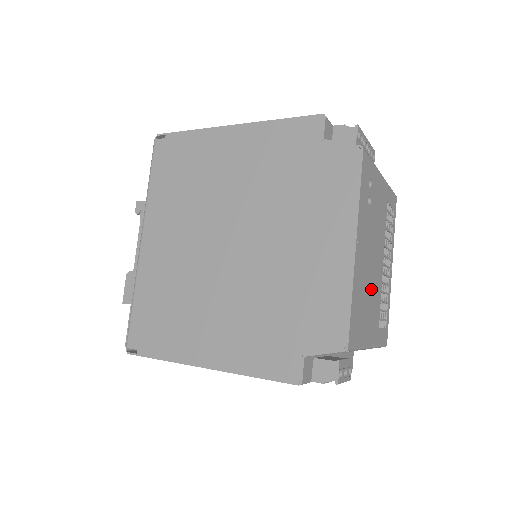
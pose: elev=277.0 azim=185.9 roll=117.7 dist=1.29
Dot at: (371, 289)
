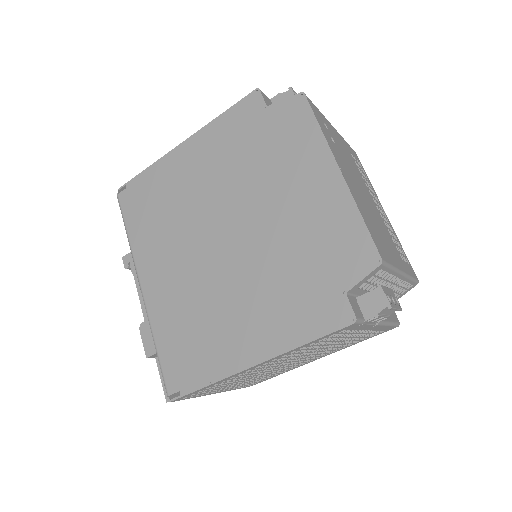
Dot at: (375, 219)
